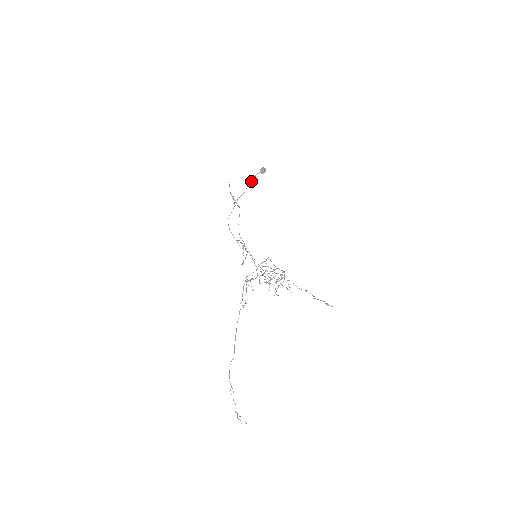
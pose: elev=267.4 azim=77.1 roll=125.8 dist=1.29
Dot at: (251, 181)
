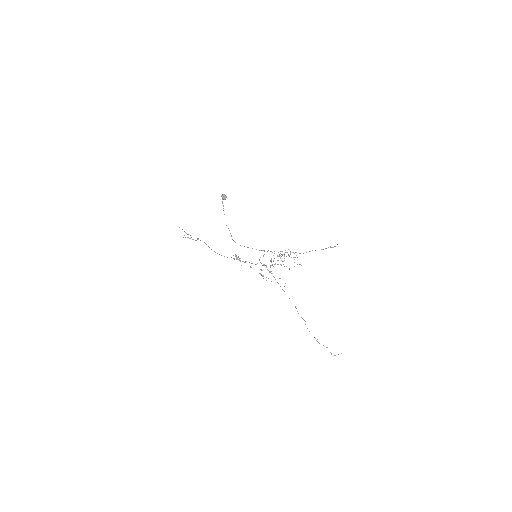
Dot at: (223, 208)
